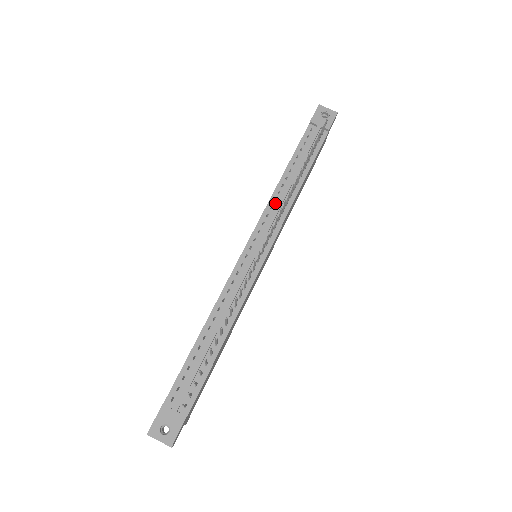
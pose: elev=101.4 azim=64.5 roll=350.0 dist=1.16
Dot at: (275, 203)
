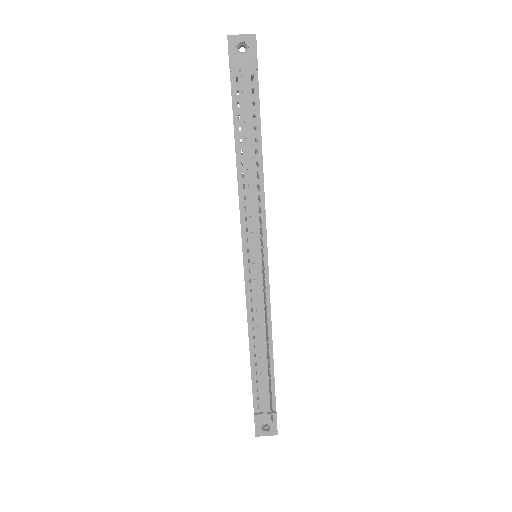
Dot at: (246, 201)
